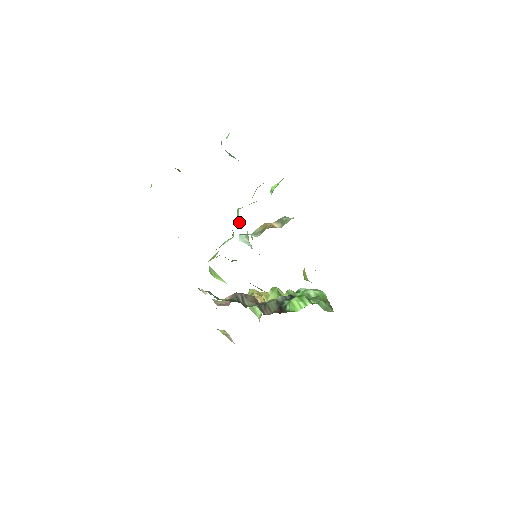
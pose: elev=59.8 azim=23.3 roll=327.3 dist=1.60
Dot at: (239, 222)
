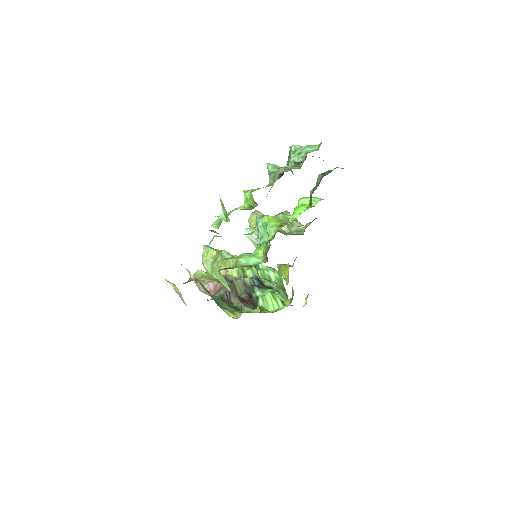
Dot at: (261, 229)
